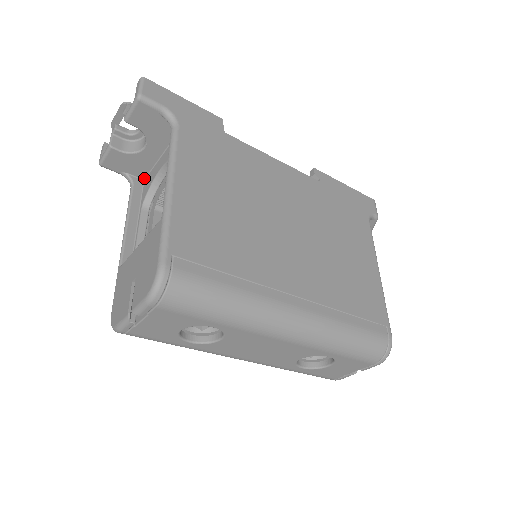
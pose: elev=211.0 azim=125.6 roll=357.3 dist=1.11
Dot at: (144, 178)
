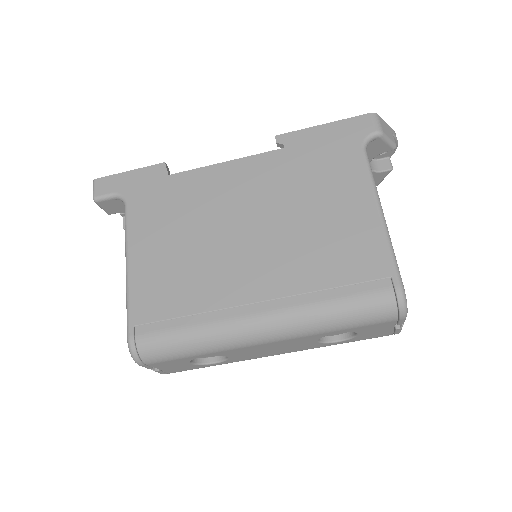
Dot at: occluded
